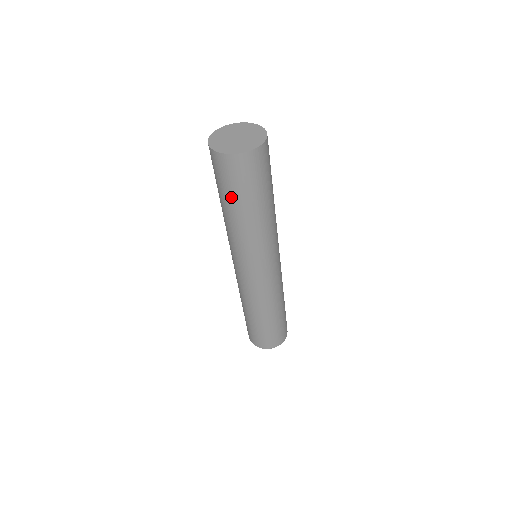
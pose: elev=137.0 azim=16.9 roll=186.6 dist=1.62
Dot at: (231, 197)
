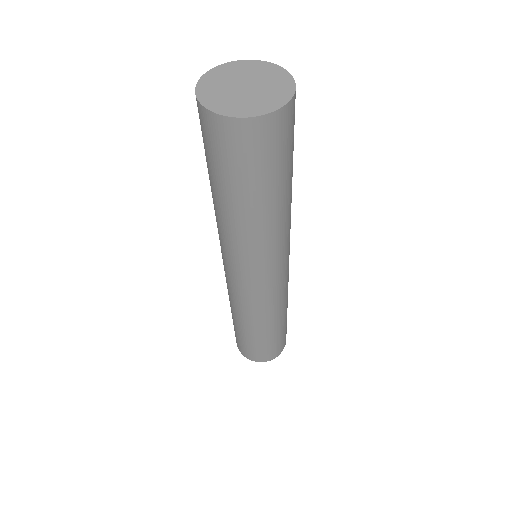
Dot at: (266, 184)
